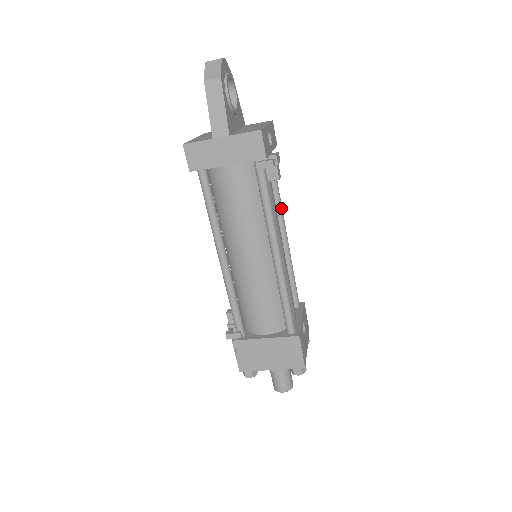
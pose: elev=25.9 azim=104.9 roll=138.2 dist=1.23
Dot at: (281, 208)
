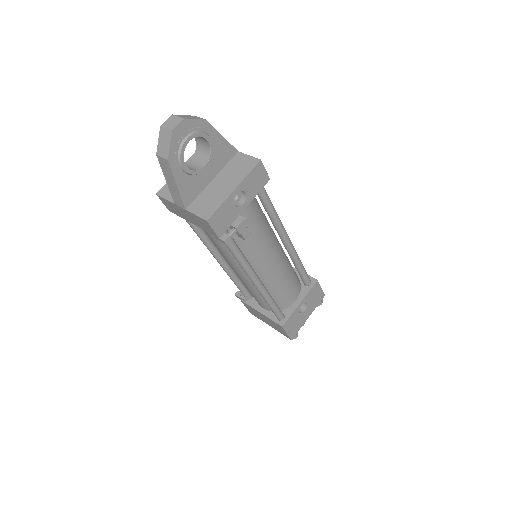
Dot at: (279, 227)
